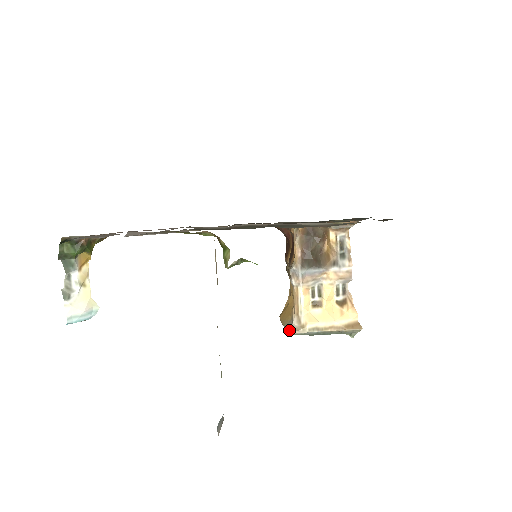
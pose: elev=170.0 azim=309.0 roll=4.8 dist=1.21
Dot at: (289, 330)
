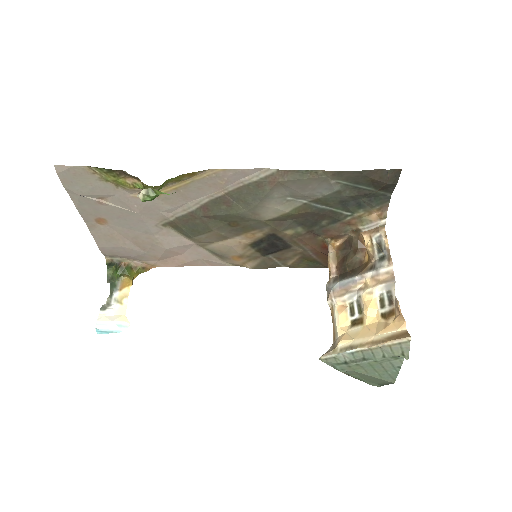
Dot at: (321, 356)
